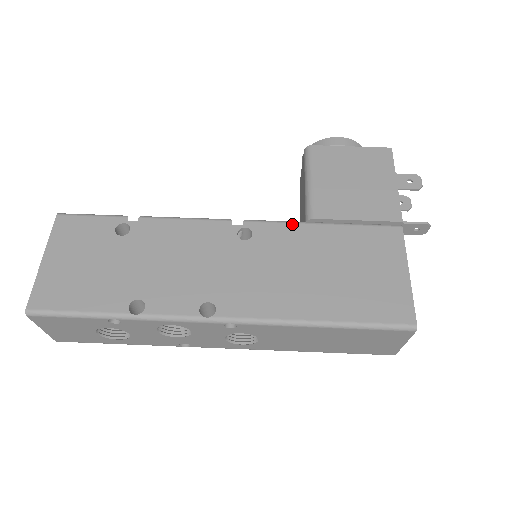
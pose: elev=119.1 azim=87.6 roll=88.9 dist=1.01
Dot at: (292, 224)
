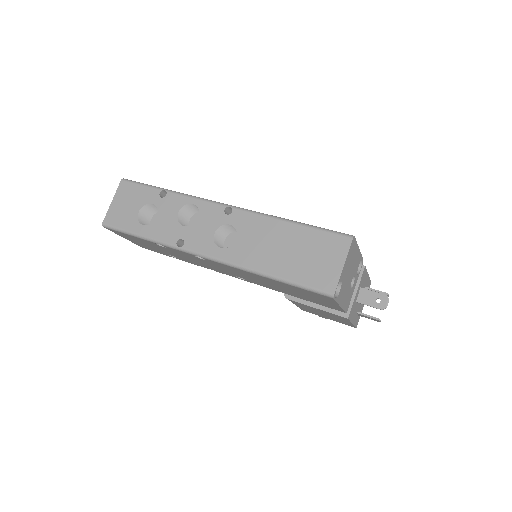
Dot at: occluded
